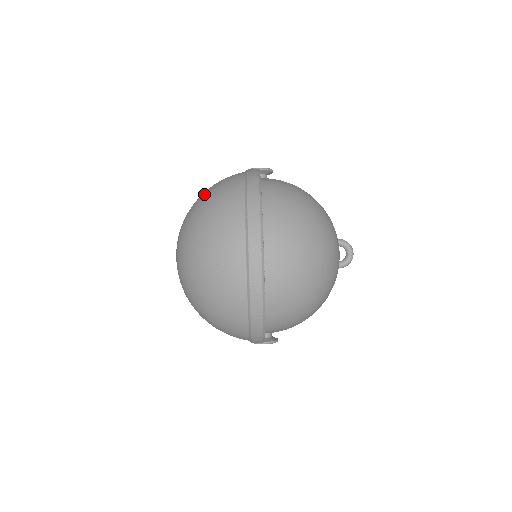
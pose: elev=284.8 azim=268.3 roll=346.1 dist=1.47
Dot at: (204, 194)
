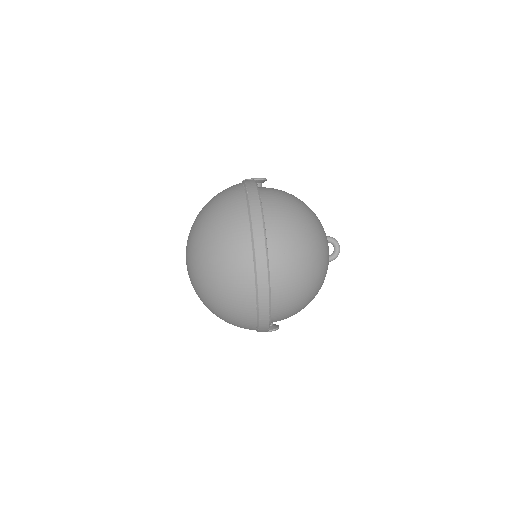
Dot at: (209, 207)
